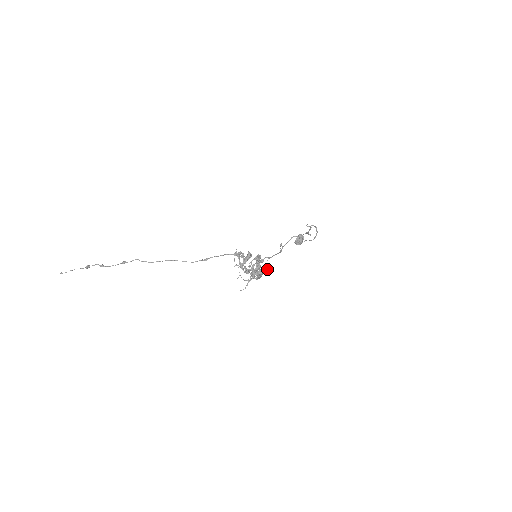
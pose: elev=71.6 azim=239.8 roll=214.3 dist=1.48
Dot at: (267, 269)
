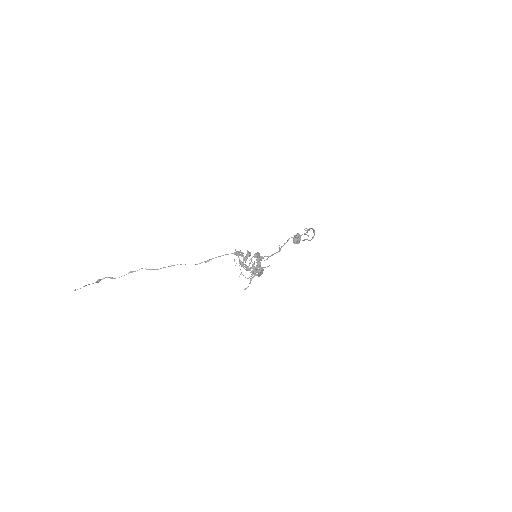
Dot at: (267, 266)
